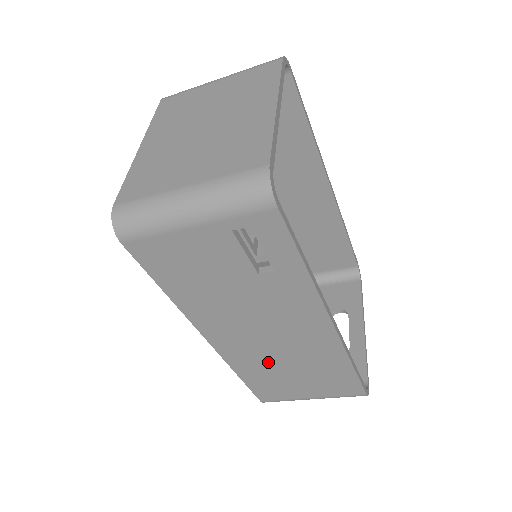
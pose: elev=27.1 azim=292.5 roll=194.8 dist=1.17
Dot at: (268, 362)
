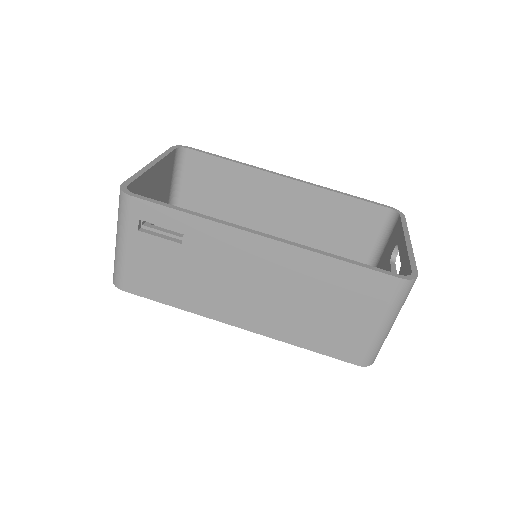
Dot at: (293, 313)
